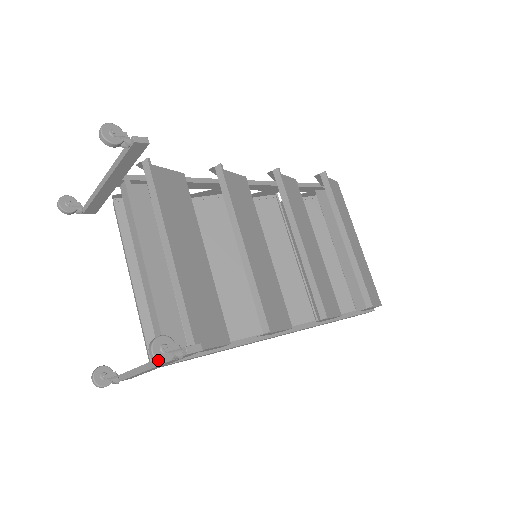
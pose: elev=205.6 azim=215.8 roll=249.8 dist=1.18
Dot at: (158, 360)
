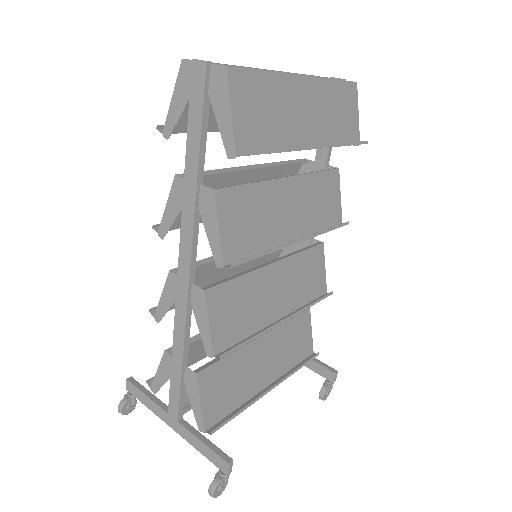
Dot at: occluded
